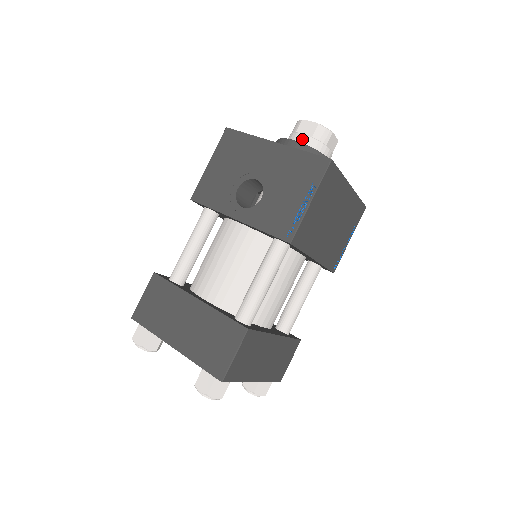
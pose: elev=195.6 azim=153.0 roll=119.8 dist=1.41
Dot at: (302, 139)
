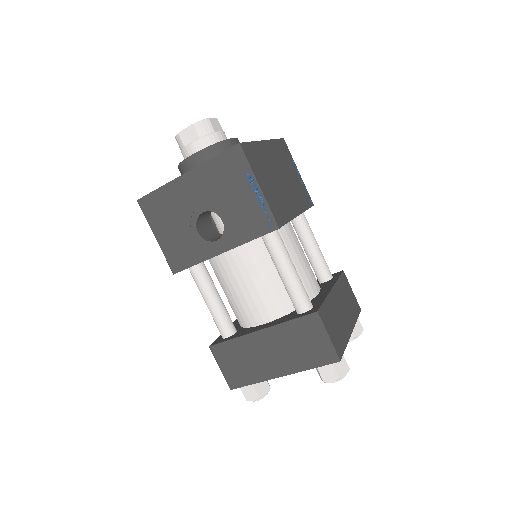
Dot at: (195, 147)
